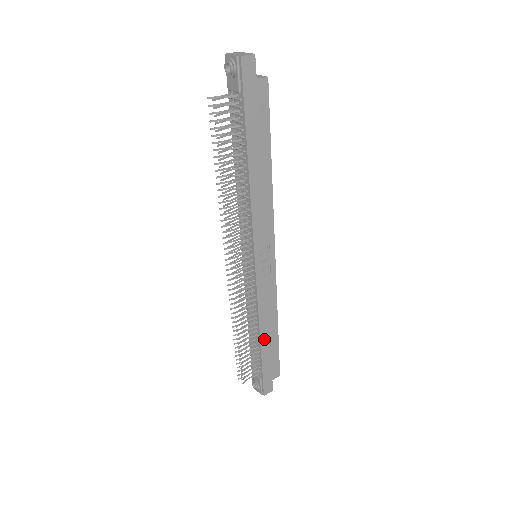
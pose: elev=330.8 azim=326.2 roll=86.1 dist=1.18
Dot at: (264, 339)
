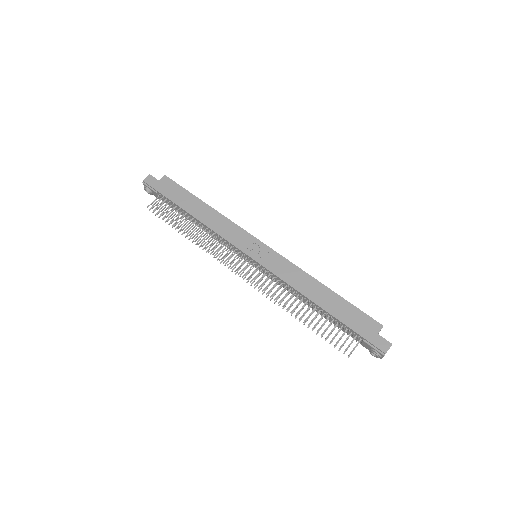
Dot at: (321, 303)
